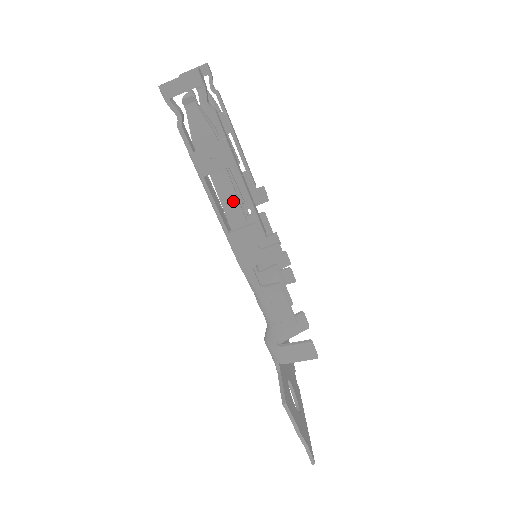
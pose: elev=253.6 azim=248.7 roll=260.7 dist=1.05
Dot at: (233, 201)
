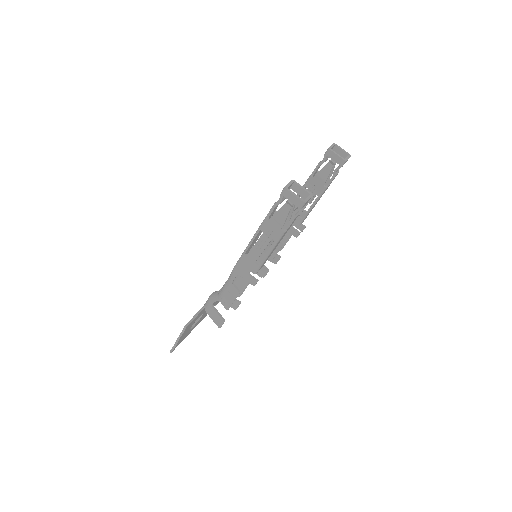
Dot at: (259, 252)
